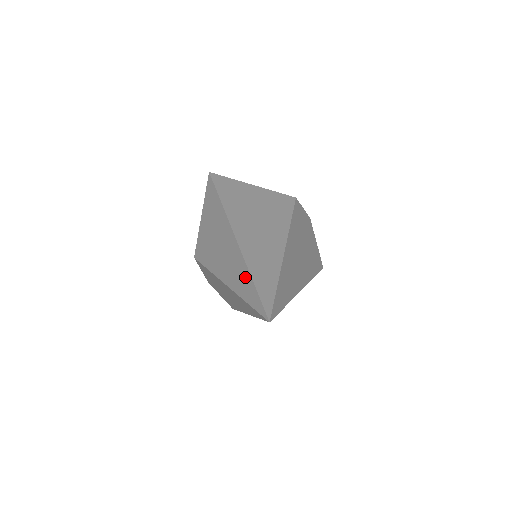
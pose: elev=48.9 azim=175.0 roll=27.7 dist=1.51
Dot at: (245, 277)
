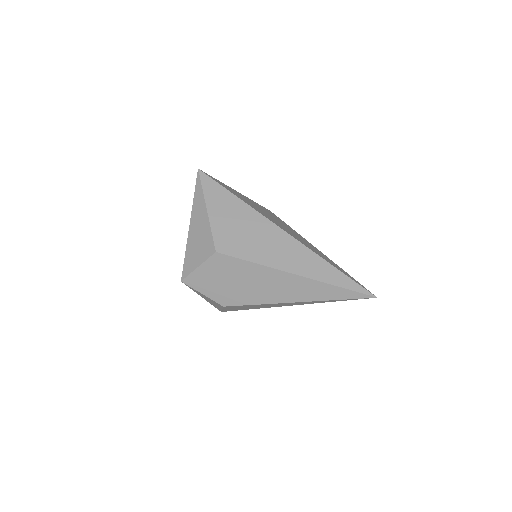
Dot at: (327, 268)
